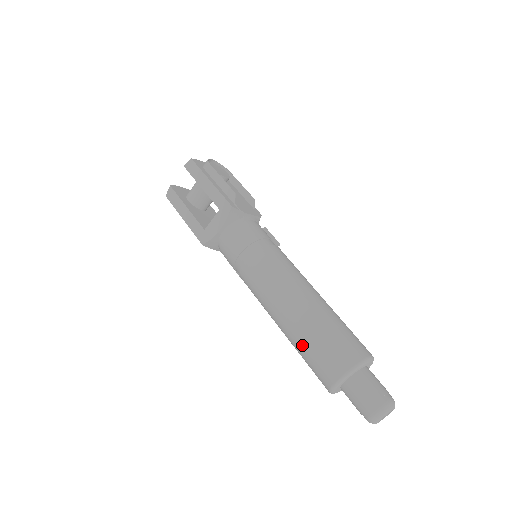
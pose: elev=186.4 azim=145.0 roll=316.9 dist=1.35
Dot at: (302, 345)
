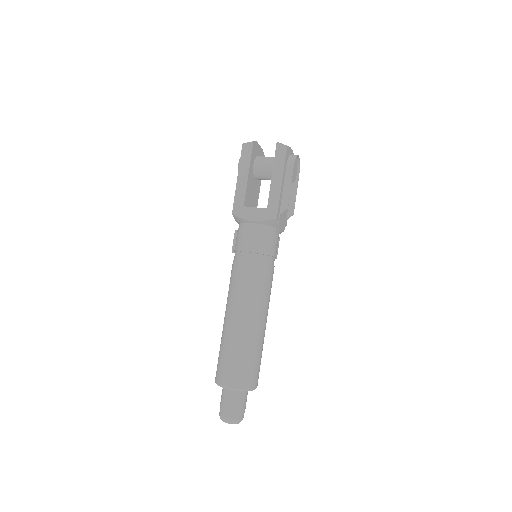
Dot at: (228, 347)
